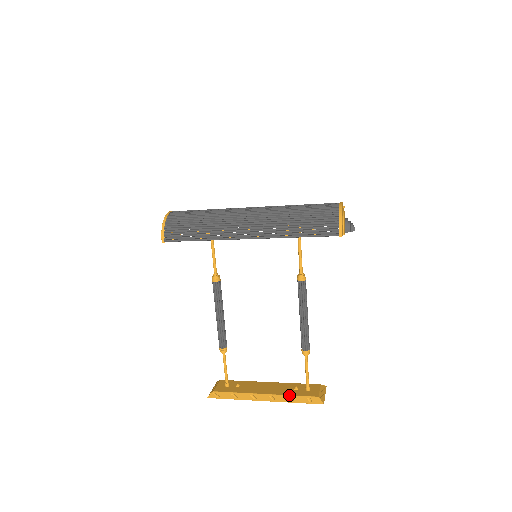
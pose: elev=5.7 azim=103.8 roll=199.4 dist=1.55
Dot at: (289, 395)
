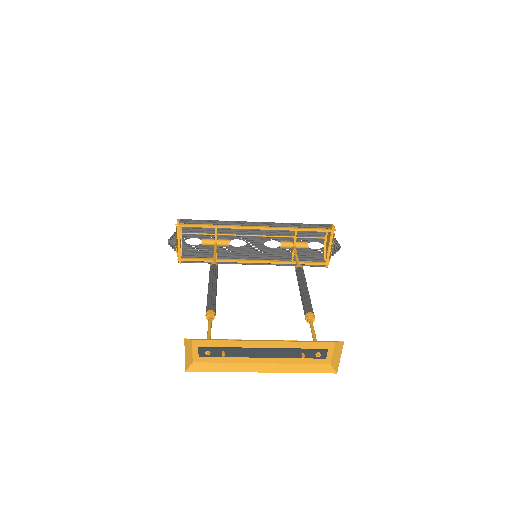
Dot at: (297, 341)
